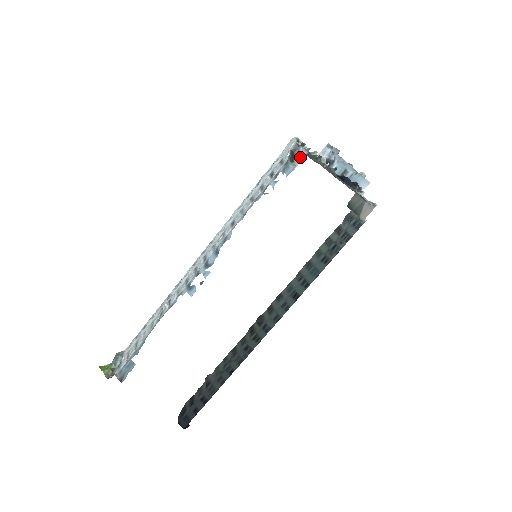
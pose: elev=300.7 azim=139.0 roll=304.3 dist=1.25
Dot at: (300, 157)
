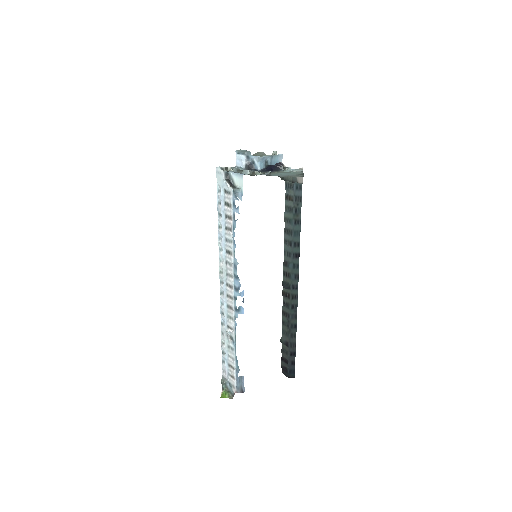
Dot at: (238, 181)
